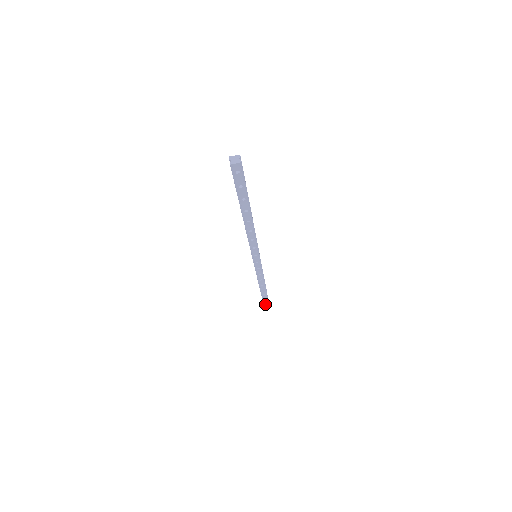
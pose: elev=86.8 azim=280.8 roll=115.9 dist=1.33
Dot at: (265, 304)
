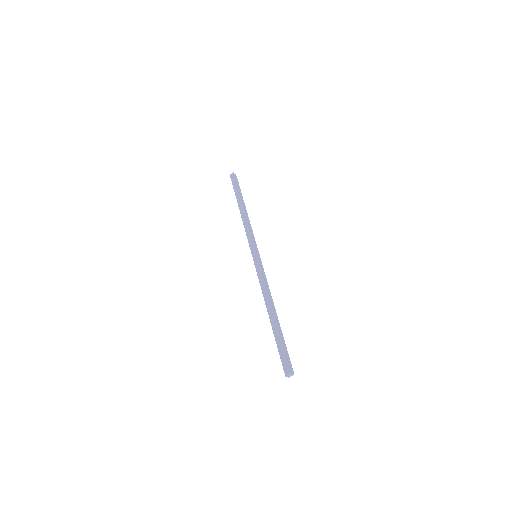
Dot at: occluded
